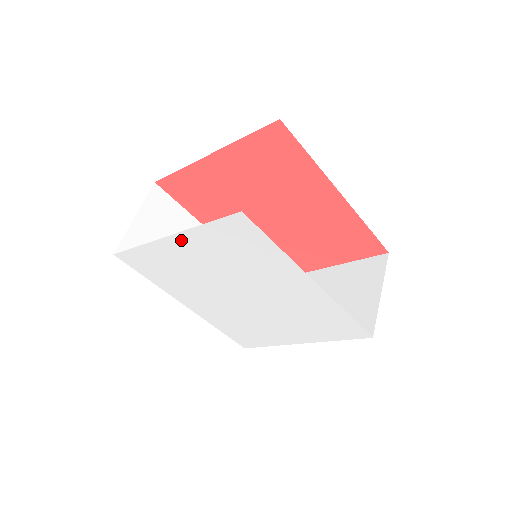
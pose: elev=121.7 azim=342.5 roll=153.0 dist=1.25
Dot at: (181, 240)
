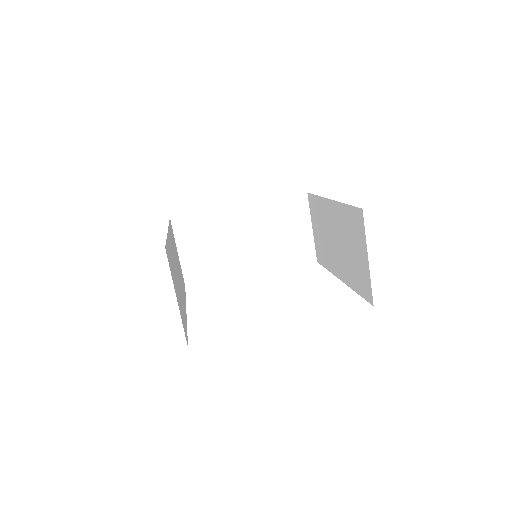
Dot at: occluded
